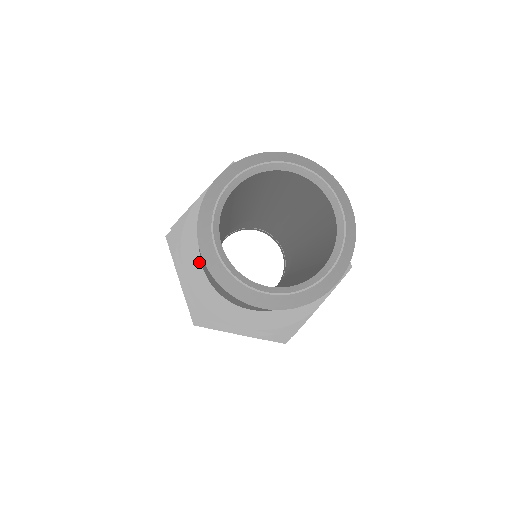
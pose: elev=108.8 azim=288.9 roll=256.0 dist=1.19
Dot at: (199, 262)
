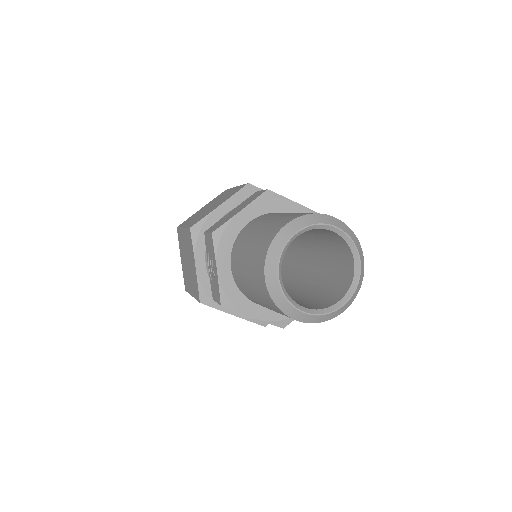
Dot at: (229, 263)
